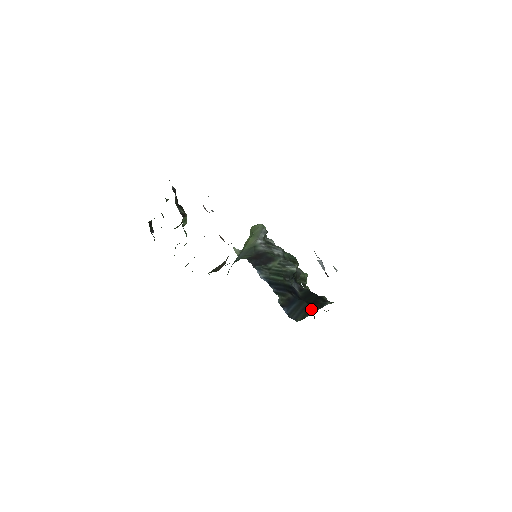
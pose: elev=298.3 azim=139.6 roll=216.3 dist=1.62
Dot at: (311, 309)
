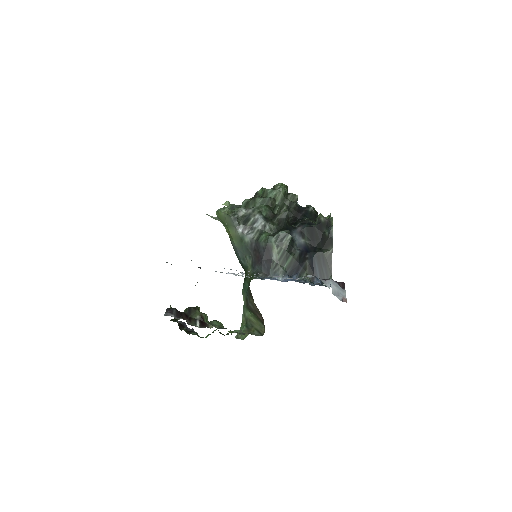
Dot at: (328, 254)
